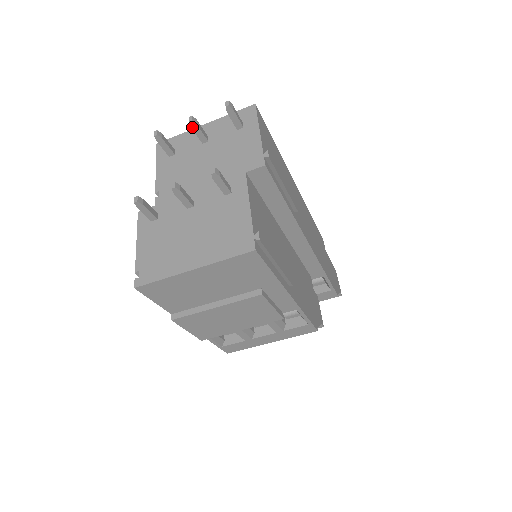
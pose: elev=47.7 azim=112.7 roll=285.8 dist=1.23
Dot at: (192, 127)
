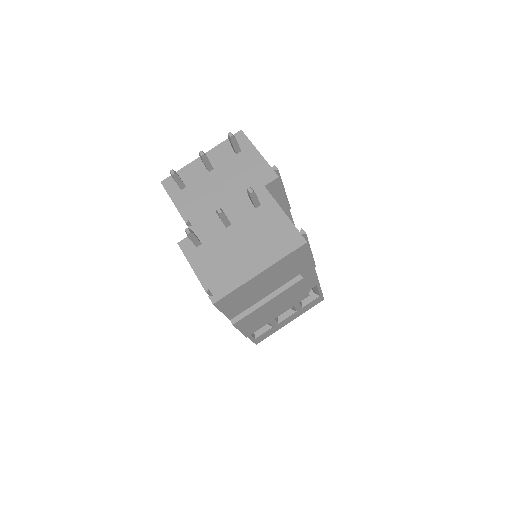
Dot at: (203, 160)
